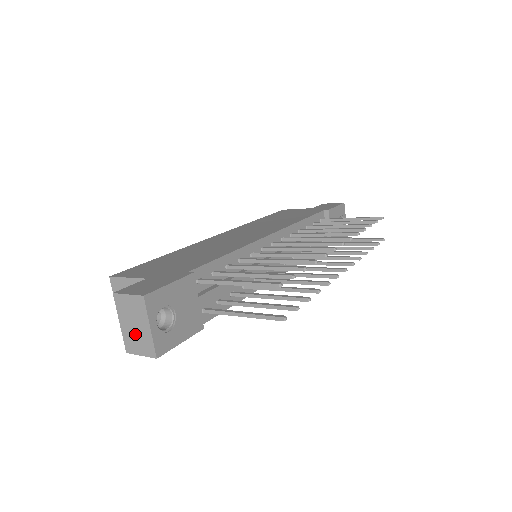
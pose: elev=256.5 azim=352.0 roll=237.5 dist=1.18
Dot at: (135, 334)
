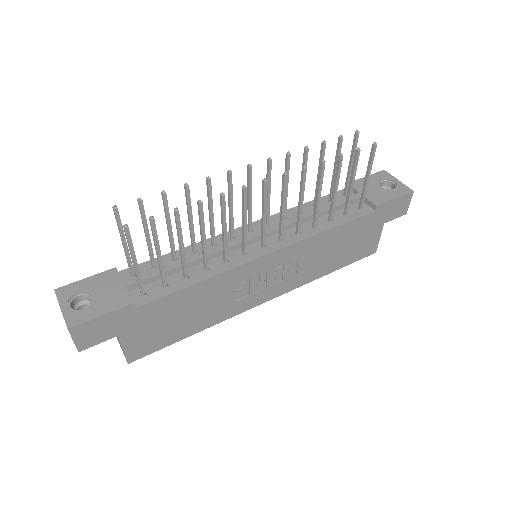
Dot at: occluded
